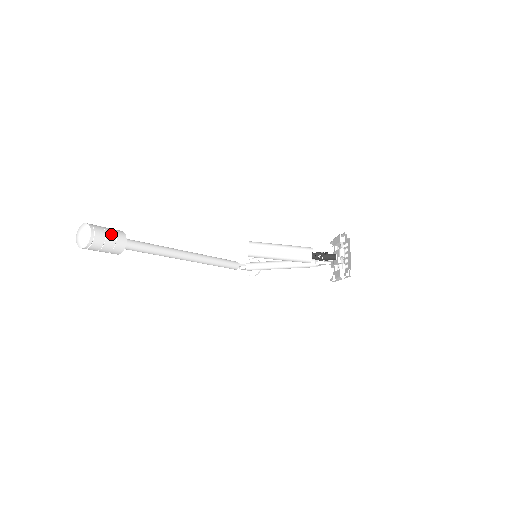
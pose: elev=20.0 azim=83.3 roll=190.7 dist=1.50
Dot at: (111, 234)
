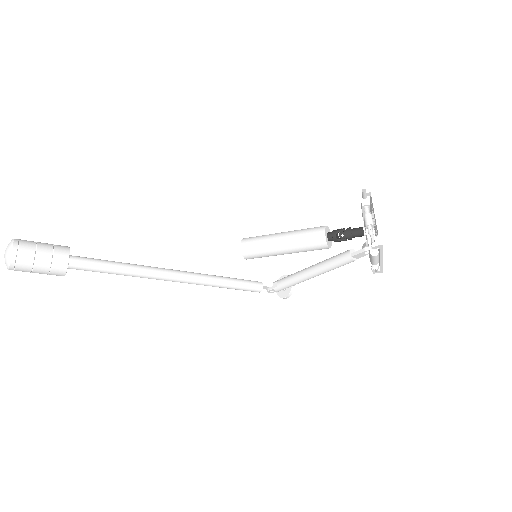
Dot at: (45, 248)
